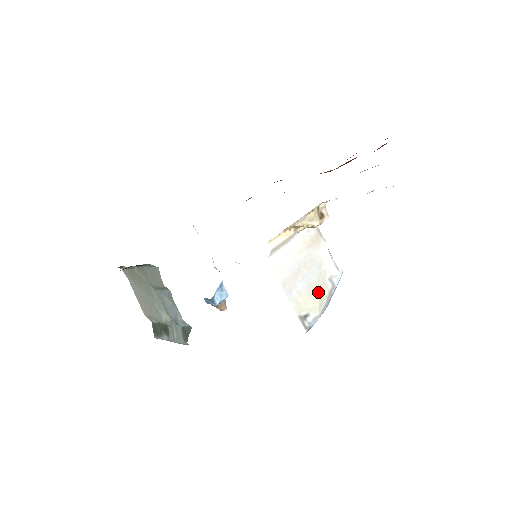
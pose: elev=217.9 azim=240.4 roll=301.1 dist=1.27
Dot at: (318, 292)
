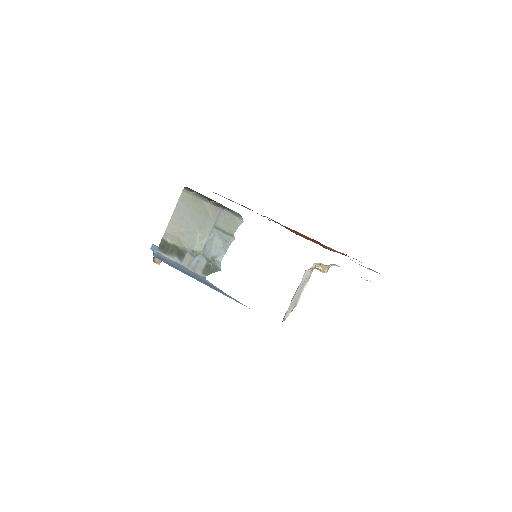
Dot at: occluded
